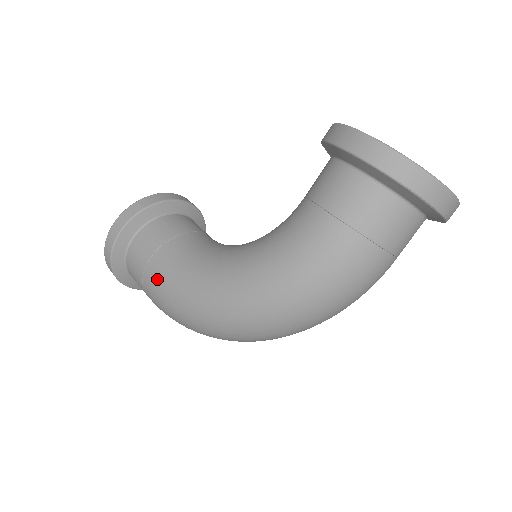
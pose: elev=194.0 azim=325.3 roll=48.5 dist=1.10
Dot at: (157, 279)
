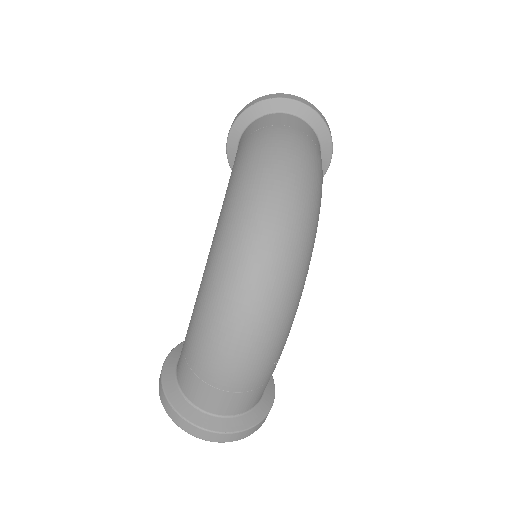
Dot at: (188, 330)
